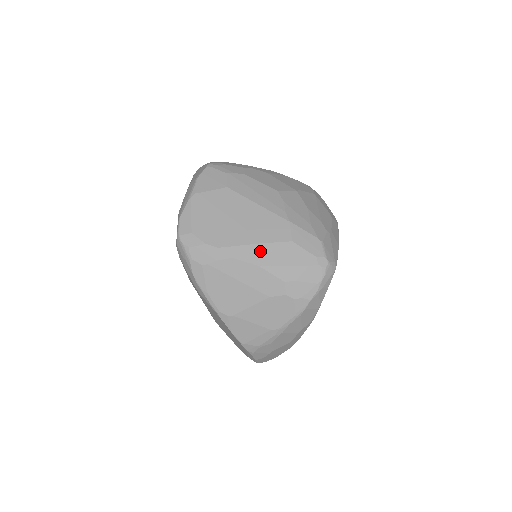
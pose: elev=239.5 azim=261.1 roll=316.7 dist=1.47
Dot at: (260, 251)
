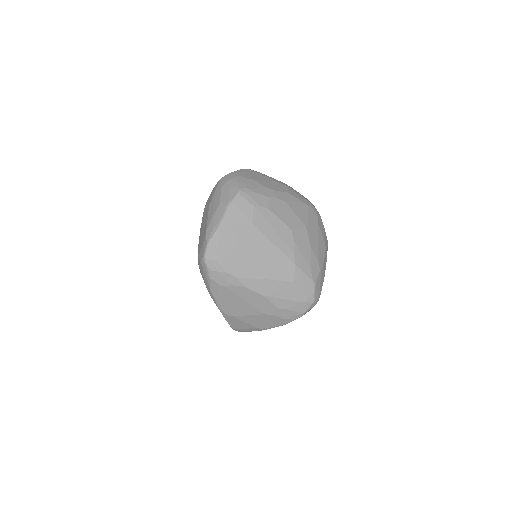
Dot at: (267, 285)
